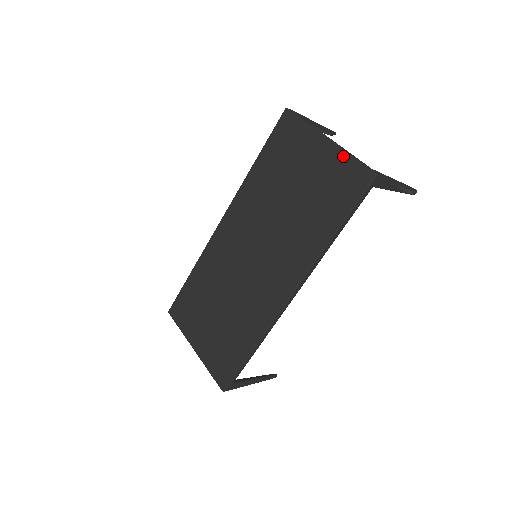
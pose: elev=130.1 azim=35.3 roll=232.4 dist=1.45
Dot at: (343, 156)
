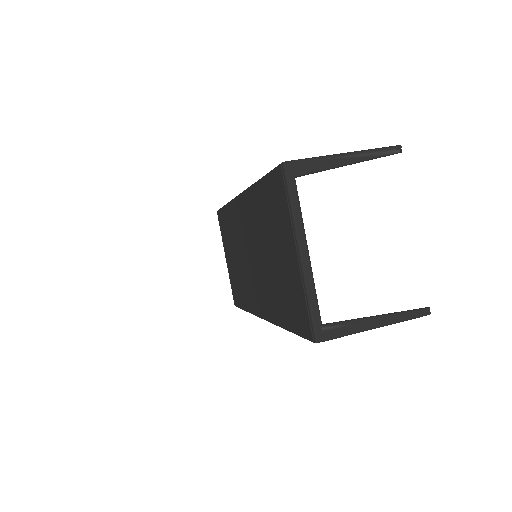
Dot at: (301, 290)
